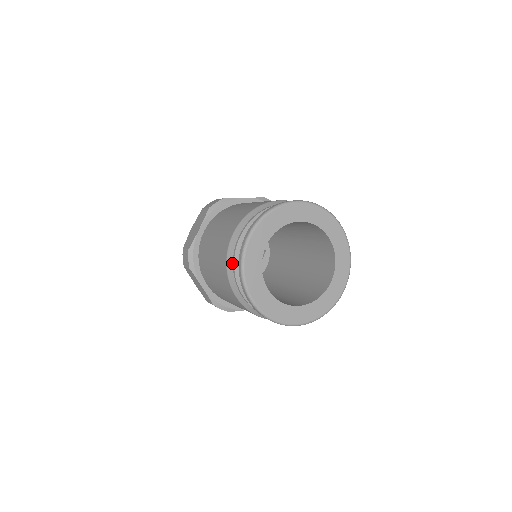
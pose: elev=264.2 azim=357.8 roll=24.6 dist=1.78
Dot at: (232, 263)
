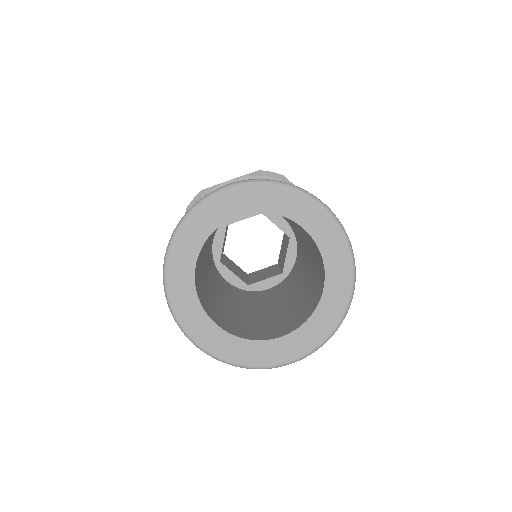
Dot at: occluded
